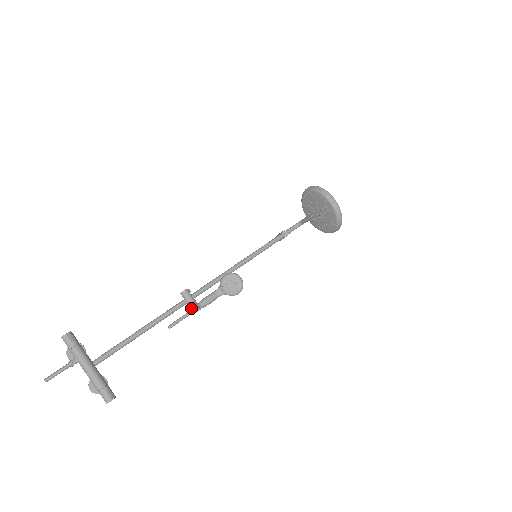
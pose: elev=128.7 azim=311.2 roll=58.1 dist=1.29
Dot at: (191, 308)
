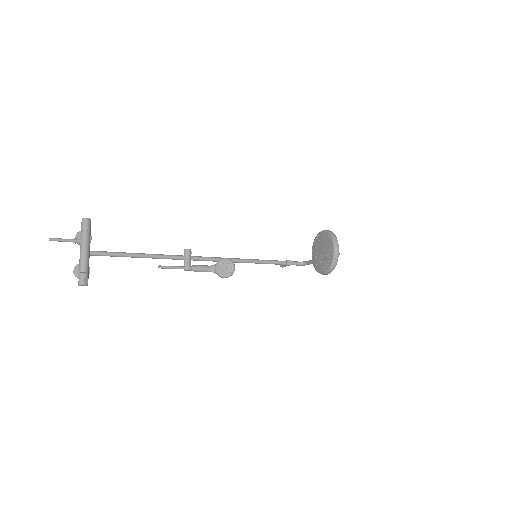
Dot at: (184, 265)
